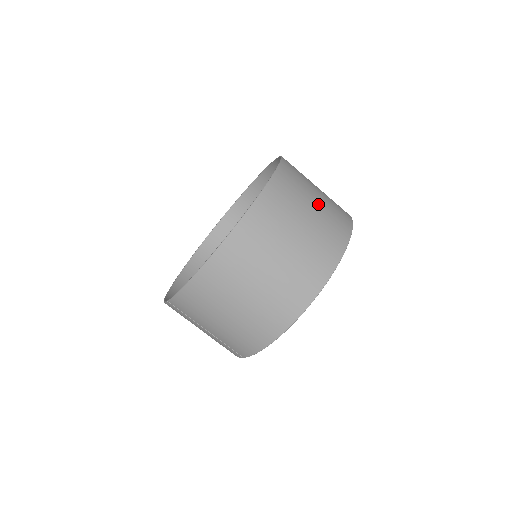
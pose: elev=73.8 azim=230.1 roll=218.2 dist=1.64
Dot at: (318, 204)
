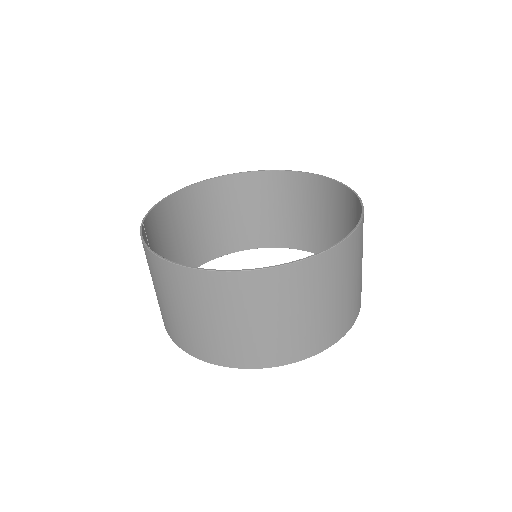
Dot at: (315, 313)
